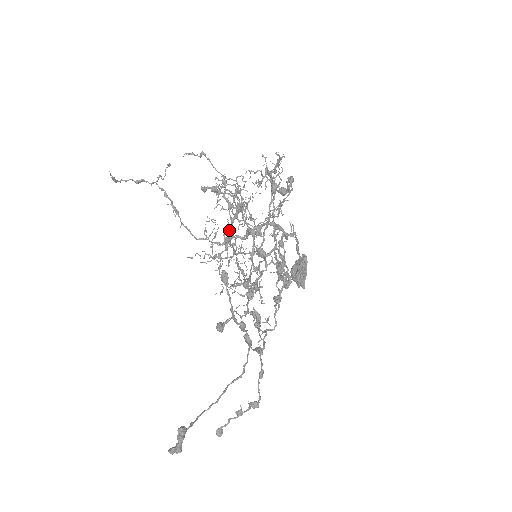
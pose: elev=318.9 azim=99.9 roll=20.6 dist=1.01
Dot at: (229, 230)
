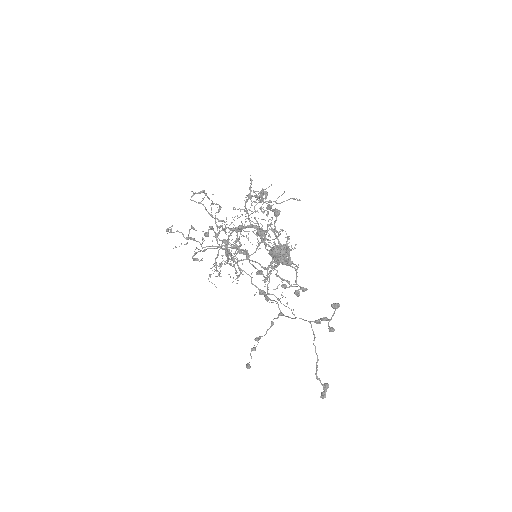
Dot at: occluded
